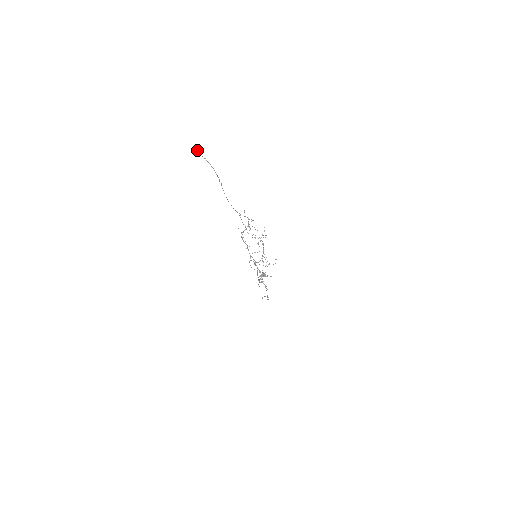
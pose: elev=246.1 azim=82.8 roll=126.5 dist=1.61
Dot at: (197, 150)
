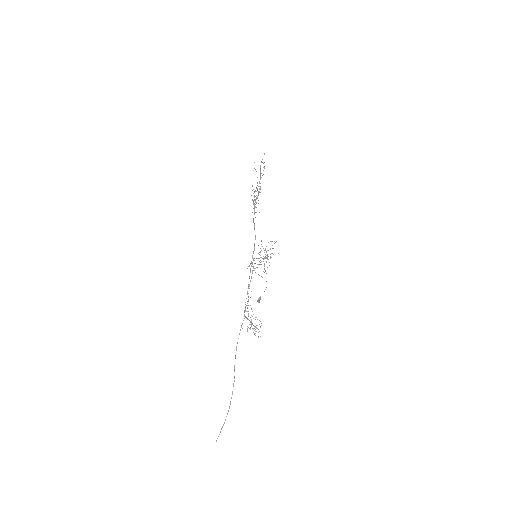
Dot at: occluded
